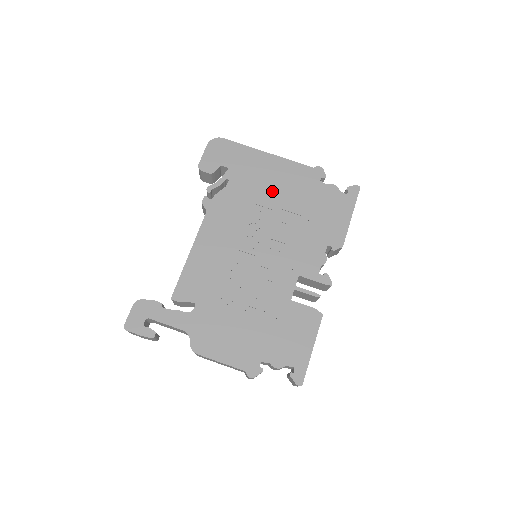
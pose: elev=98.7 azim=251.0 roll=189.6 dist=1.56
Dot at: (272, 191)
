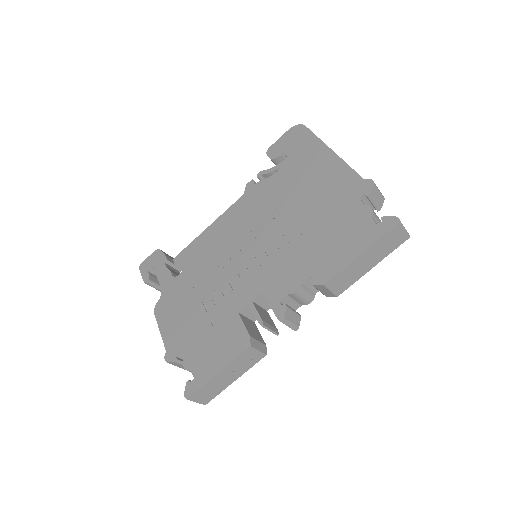
Dot at: (305, 193)
